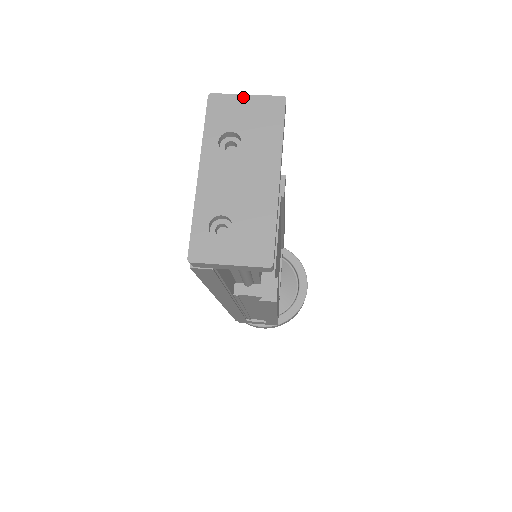
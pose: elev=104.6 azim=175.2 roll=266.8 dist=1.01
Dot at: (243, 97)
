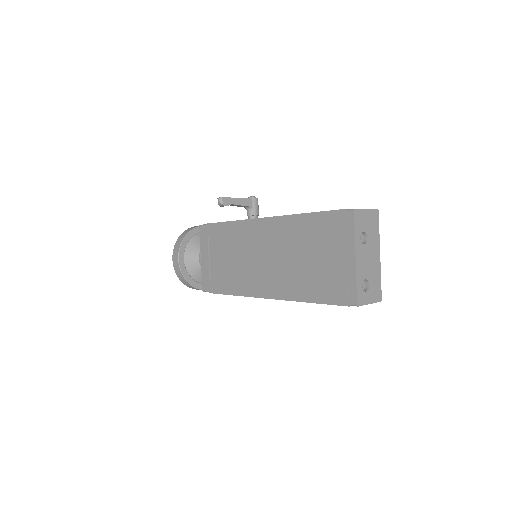
Dot at: (366, 211)
